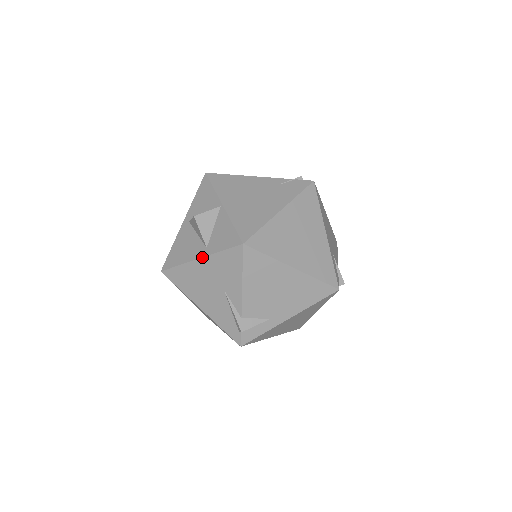
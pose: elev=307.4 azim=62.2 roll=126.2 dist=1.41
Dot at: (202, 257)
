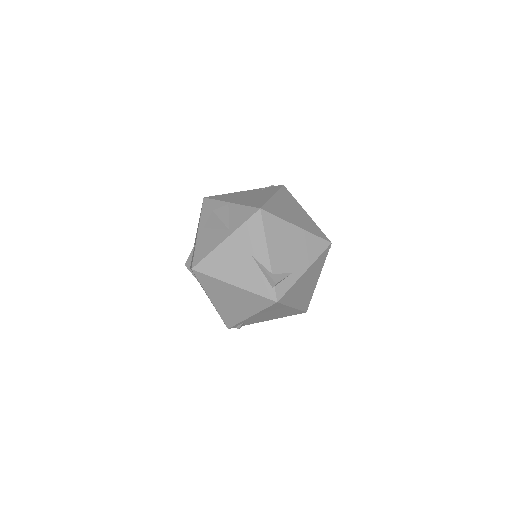
Dot at: (228, 236)
